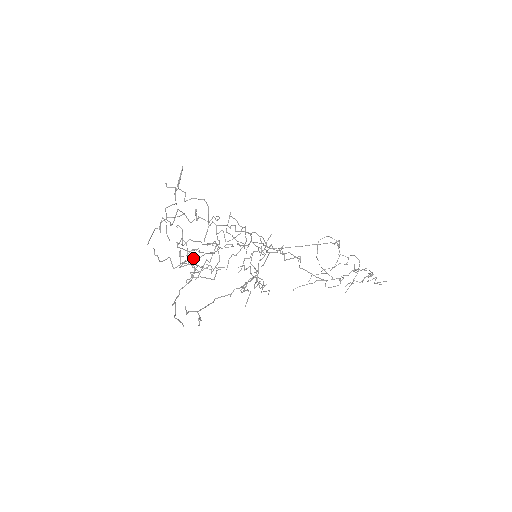
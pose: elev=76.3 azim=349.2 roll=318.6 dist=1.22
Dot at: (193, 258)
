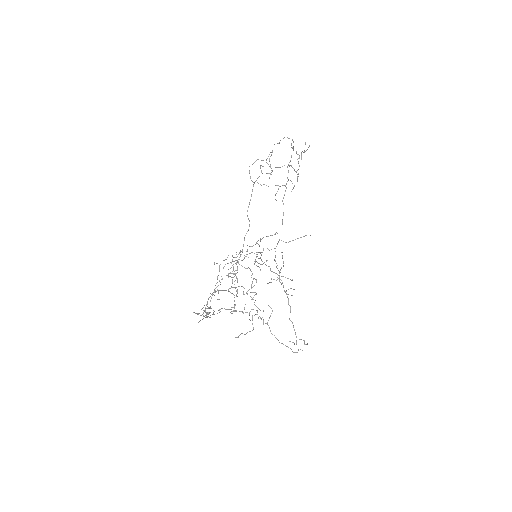
Dot at: (252, 316)
